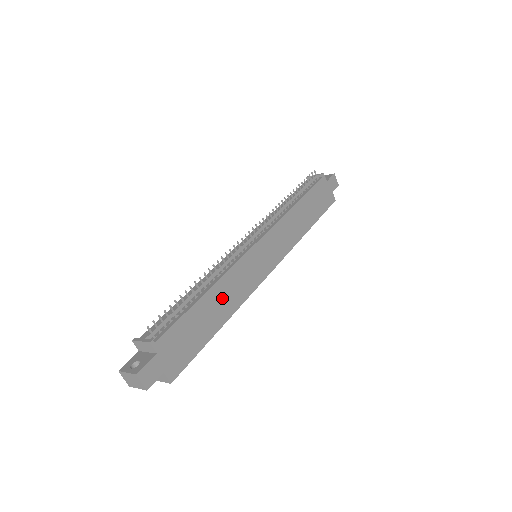
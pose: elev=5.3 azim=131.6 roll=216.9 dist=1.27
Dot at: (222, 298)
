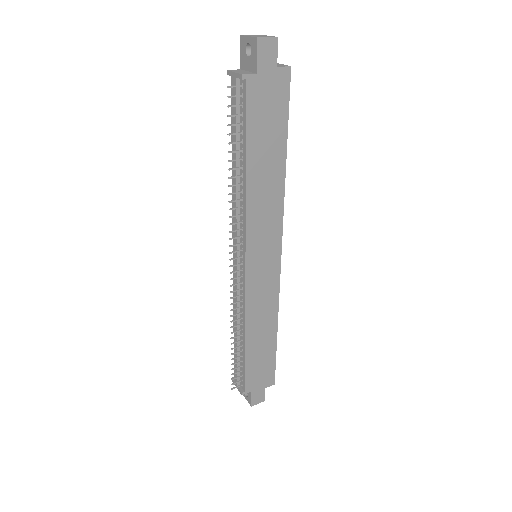
Dot at: (259, 327)
